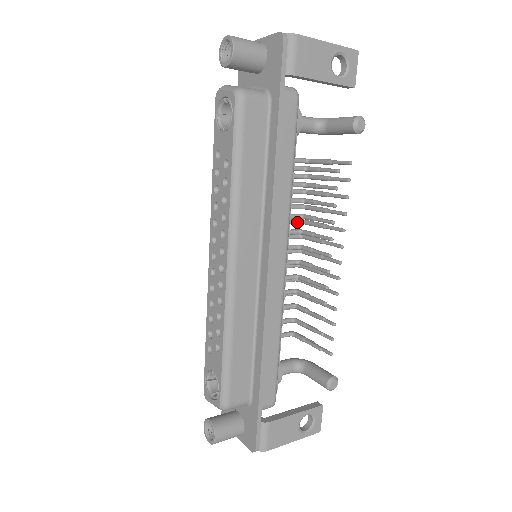
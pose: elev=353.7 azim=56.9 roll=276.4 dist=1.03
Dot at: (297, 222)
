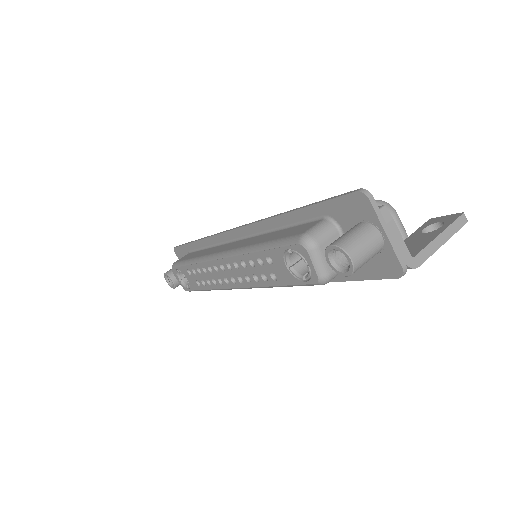
Dot at: occluded
